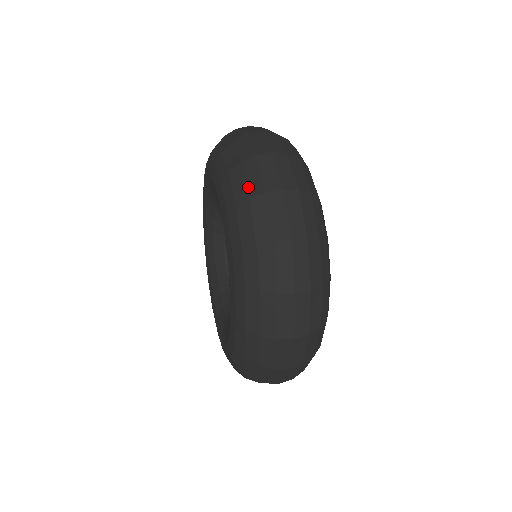
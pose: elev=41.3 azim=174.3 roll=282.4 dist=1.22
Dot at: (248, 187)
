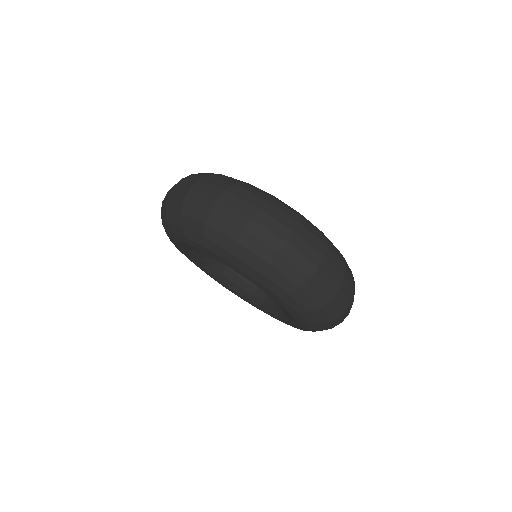
Dot at: (176, 211)
